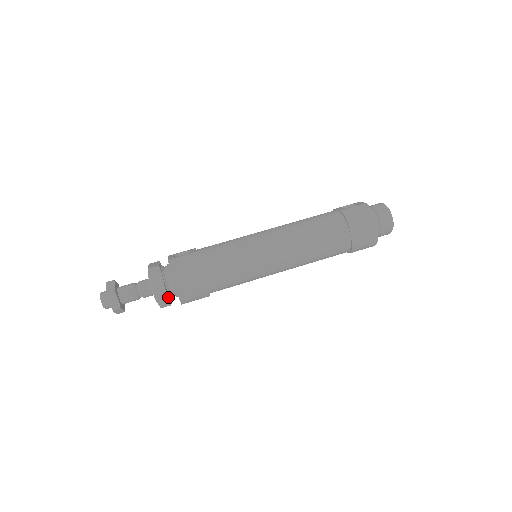
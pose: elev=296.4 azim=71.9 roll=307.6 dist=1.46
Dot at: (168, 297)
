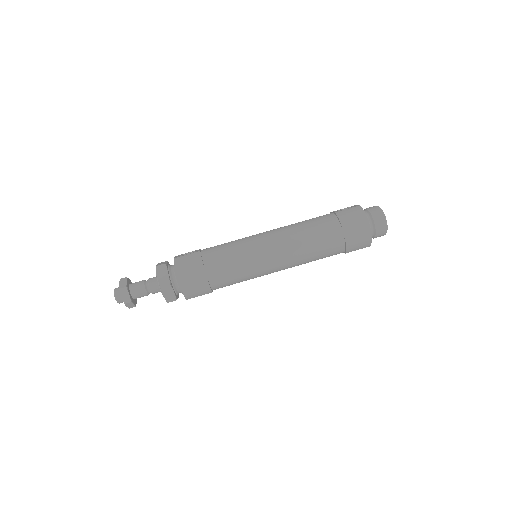
Dot at: (173, 292)
